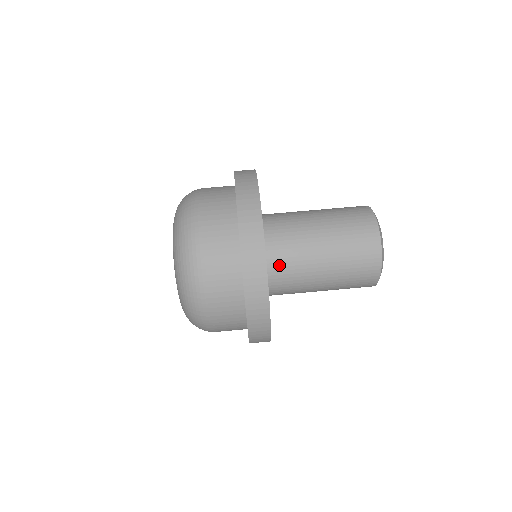
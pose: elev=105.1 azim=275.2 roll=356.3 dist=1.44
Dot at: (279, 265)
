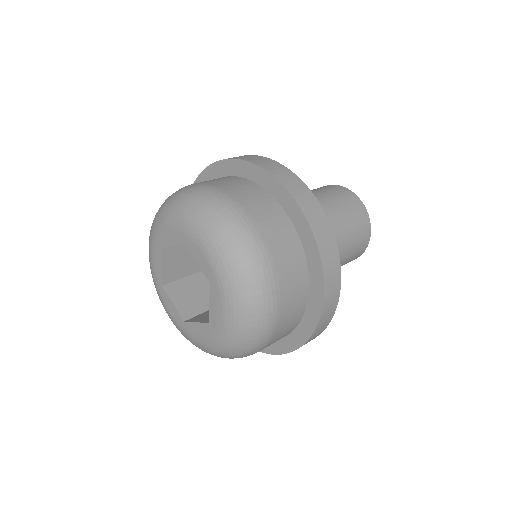
Dot at: occluded
